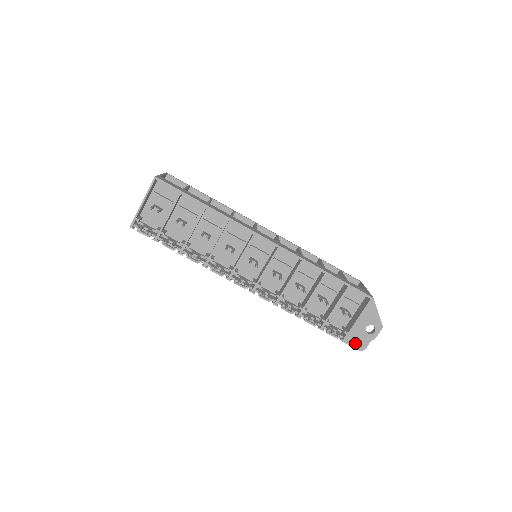
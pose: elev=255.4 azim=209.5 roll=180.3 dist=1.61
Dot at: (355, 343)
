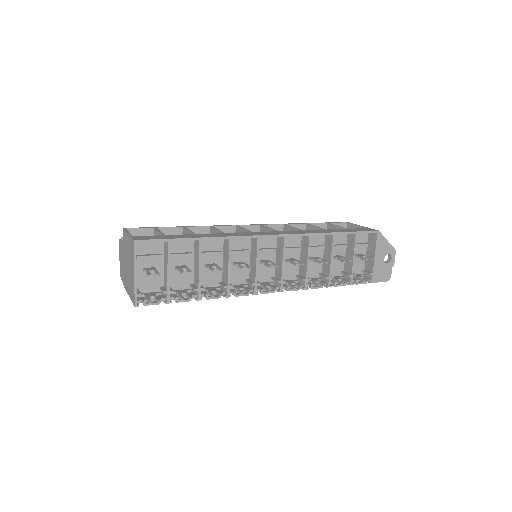
Dot at: (381, 278)
